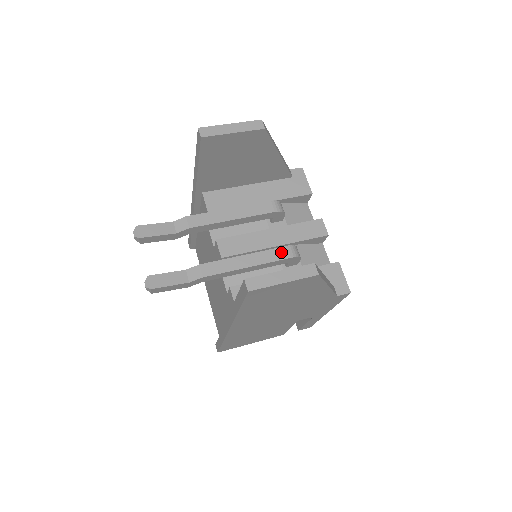
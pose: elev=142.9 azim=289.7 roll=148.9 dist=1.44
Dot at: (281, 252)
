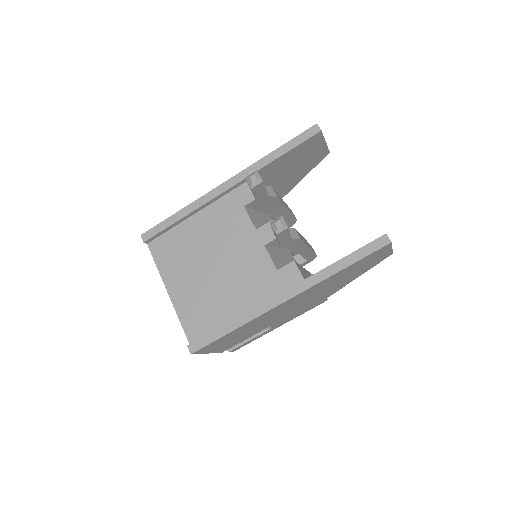
Dot at: (312, 248)
